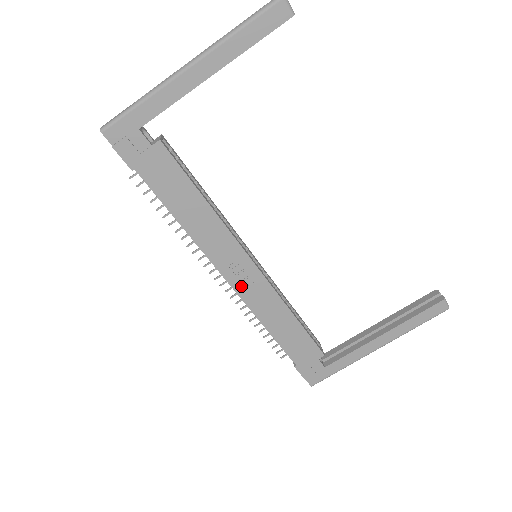
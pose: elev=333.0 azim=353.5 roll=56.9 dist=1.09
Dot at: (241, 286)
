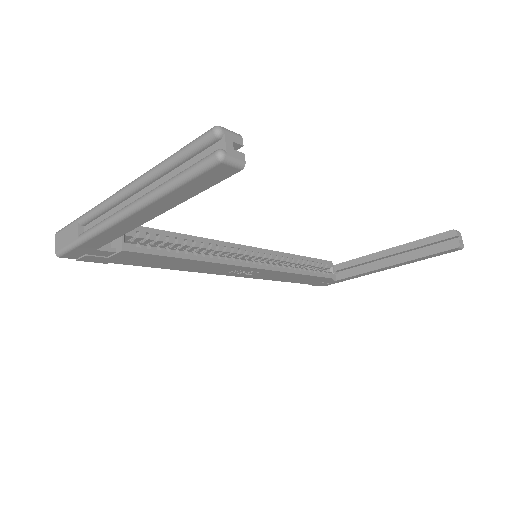
Dot at: (246, 275)
